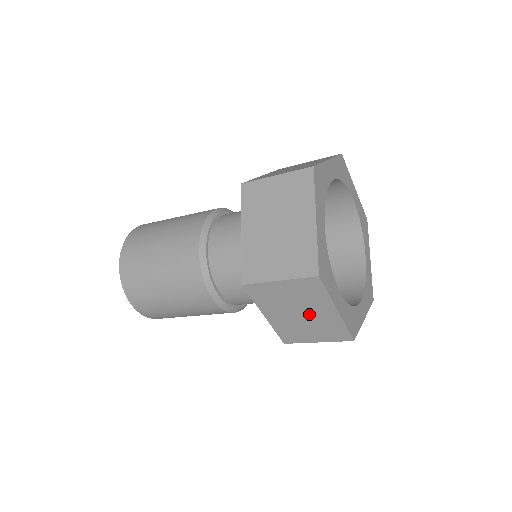
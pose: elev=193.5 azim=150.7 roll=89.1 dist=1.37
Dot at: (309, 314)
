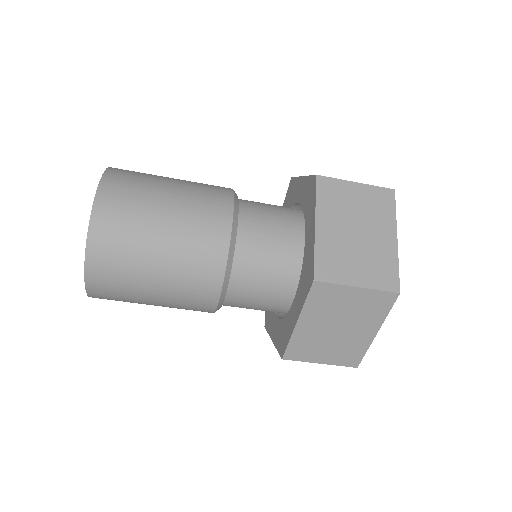
Dot at: occluded
